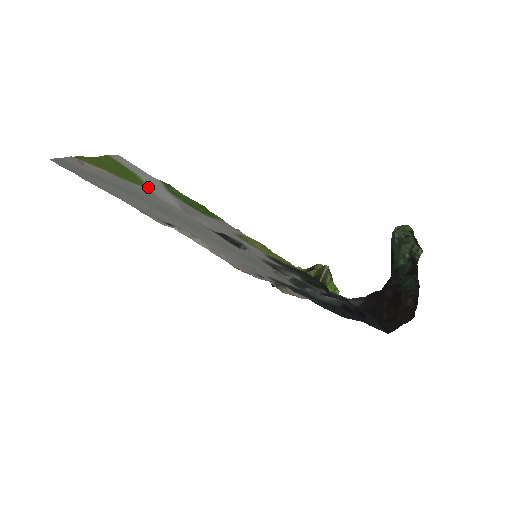
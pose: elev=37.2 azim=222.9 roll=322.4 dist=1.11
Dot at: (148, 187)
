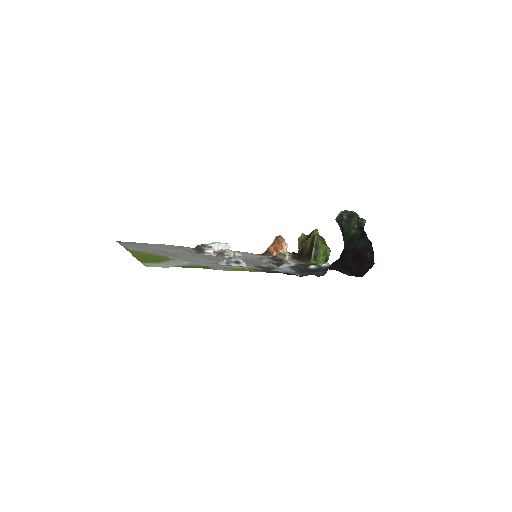
Dot at: (169, 261)
